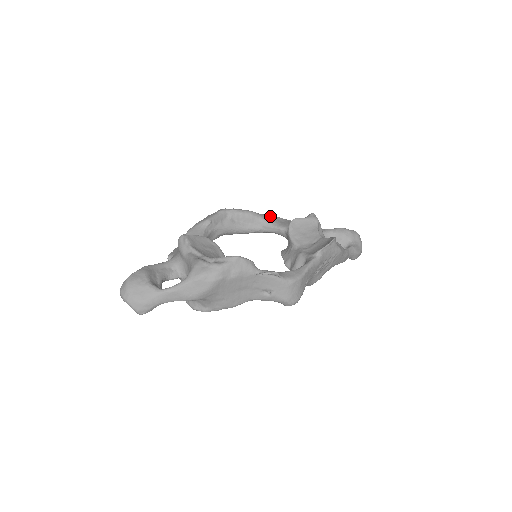
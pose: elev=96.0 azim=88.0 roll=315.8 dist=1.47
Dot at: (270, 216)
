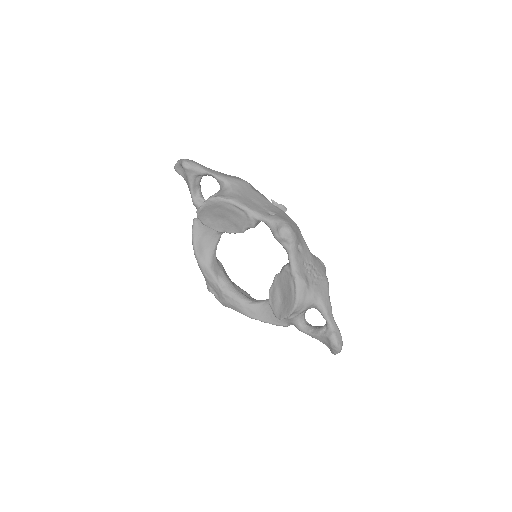
Dot at: occluded
